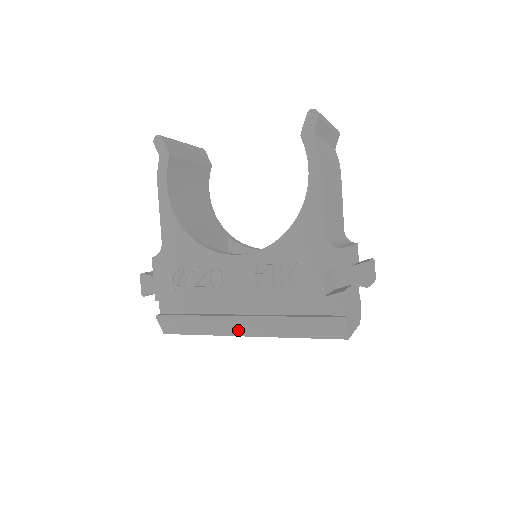
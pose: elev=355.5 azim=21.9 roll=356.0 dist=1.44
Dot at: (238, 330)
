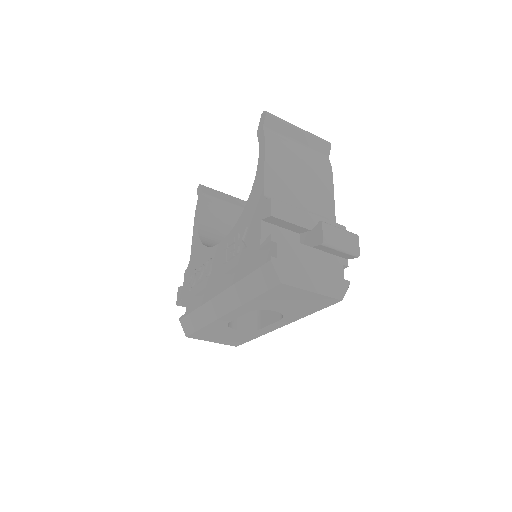
Dot at: (219, 309)
